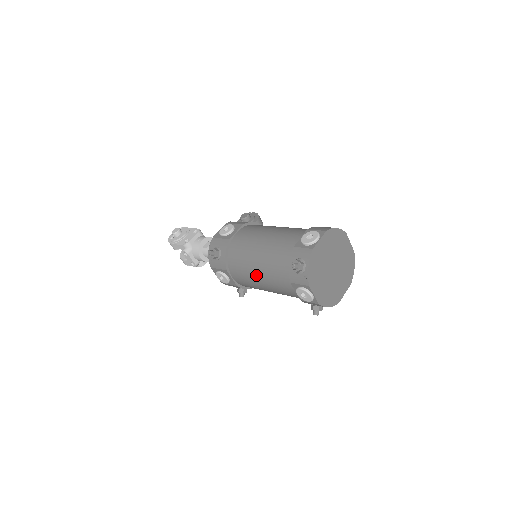
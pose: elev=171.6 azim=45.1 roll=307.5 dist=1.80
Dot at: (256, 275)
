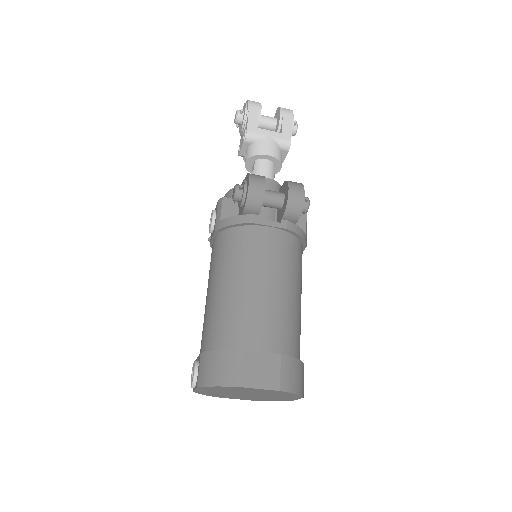
Dot at: occluded
